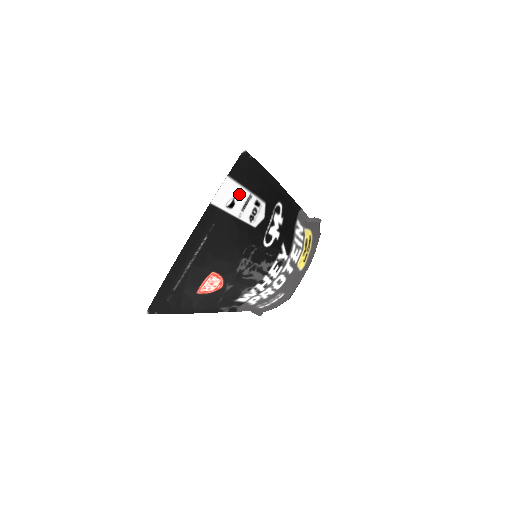
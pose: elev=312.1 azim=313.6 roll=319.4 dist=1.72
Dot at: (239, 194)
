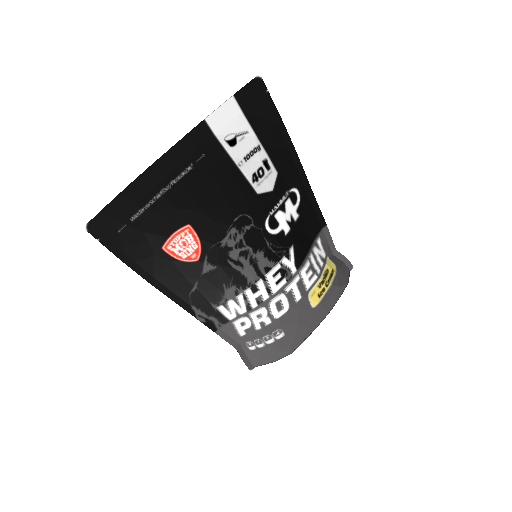
Dot at: (245, 135)
